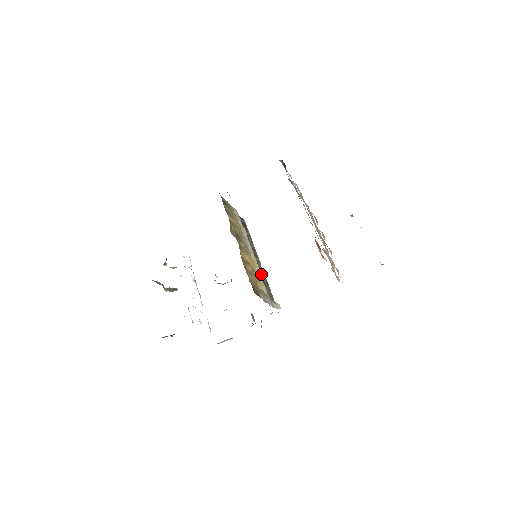
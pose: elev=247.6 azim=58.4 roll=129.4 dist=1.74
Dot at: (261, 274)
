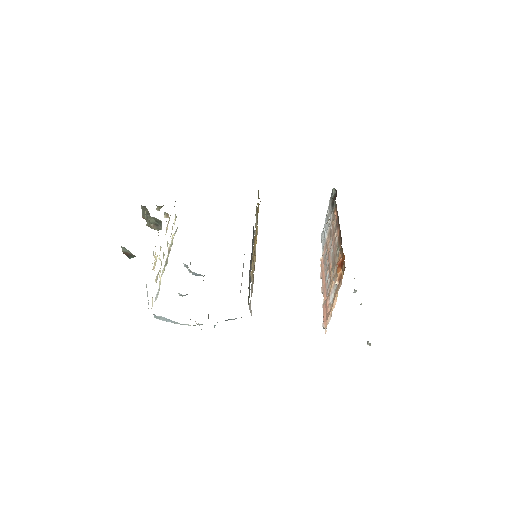
Dot at: occluded
